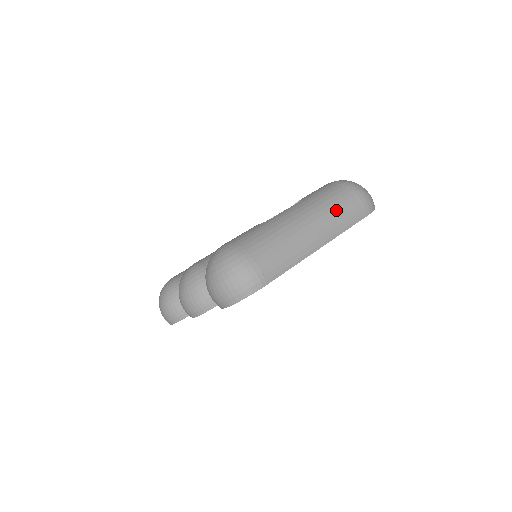
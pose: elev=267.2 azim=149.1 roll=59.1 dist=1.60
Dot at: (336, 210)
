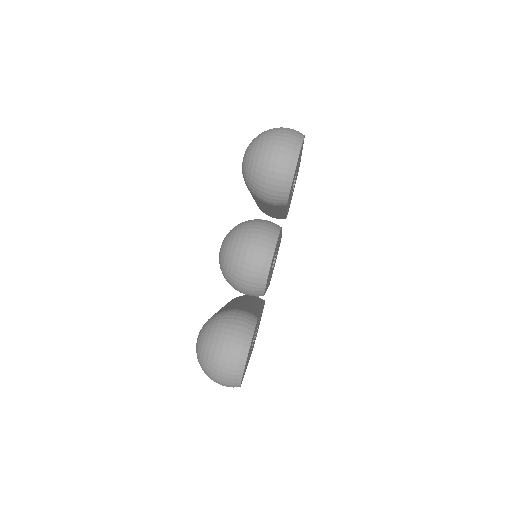
Dot at: occluded
